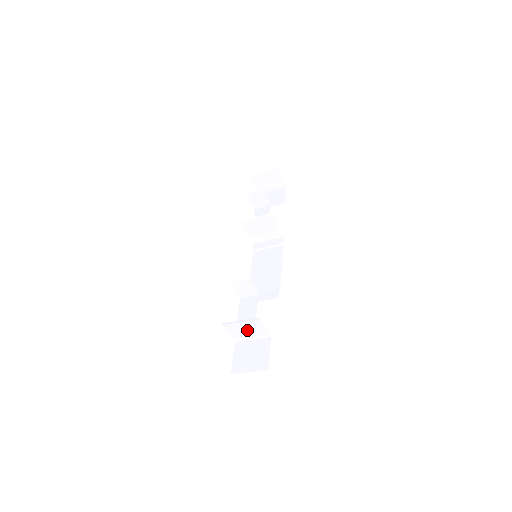
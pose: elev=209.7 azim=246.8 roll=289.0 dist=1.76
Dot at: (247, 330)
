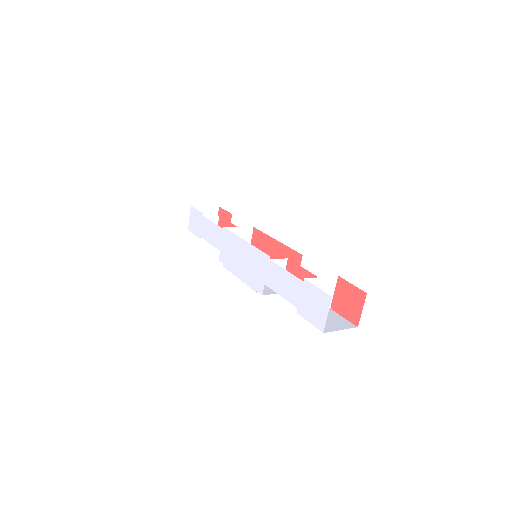
Dot at: occluded
